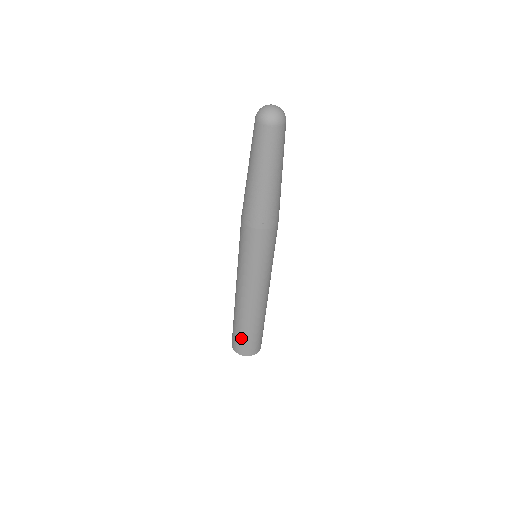
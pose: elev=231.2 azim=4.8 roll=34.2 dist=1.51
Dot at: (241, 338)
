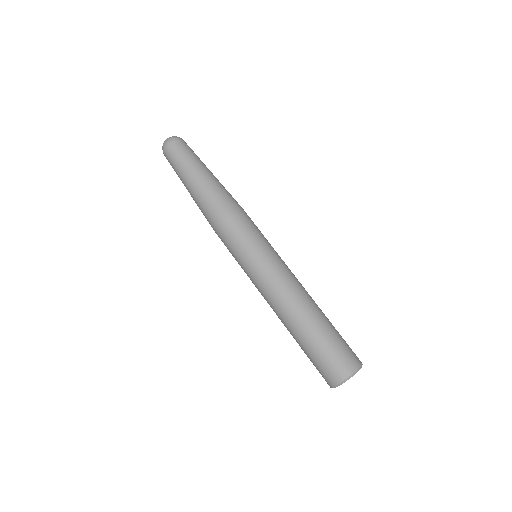
Dot at: (327, 349)
